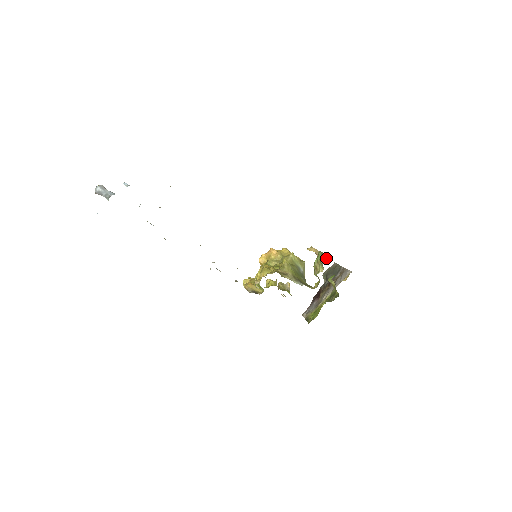
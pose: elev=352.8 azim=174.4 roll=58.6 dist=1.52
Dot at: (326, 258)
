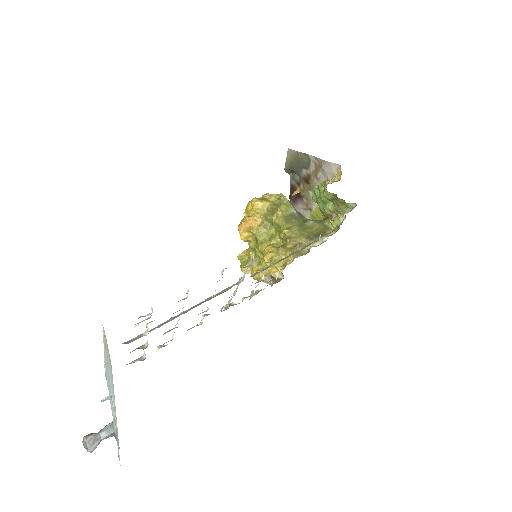
Dot at: (344, 206)
